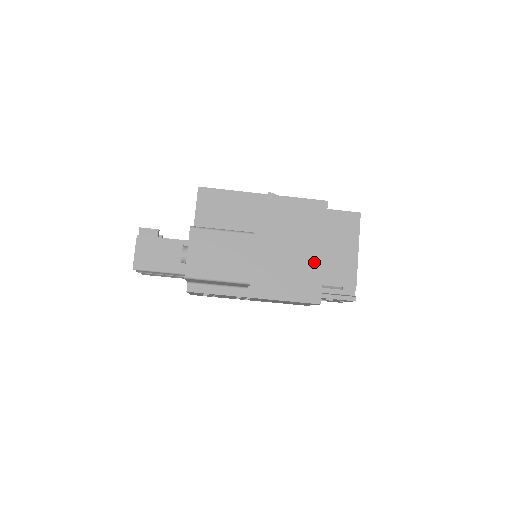
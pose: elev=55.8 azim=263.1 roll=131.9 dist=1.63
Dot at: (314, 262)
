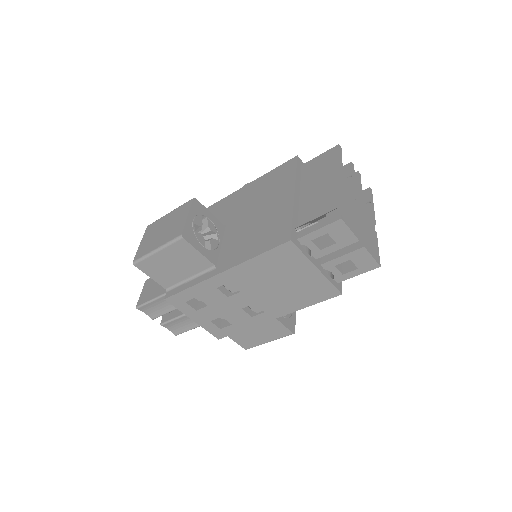
Dot at: (283, 208)
